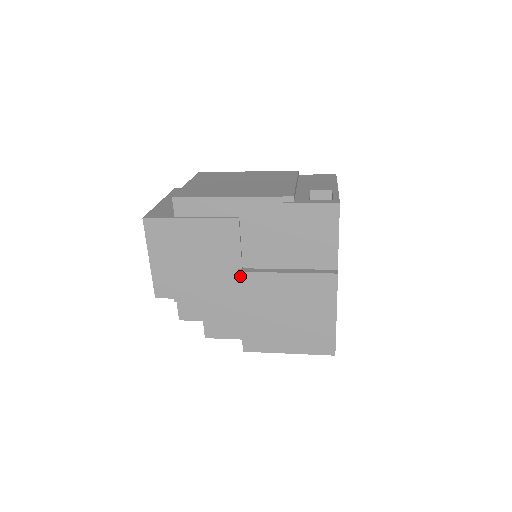
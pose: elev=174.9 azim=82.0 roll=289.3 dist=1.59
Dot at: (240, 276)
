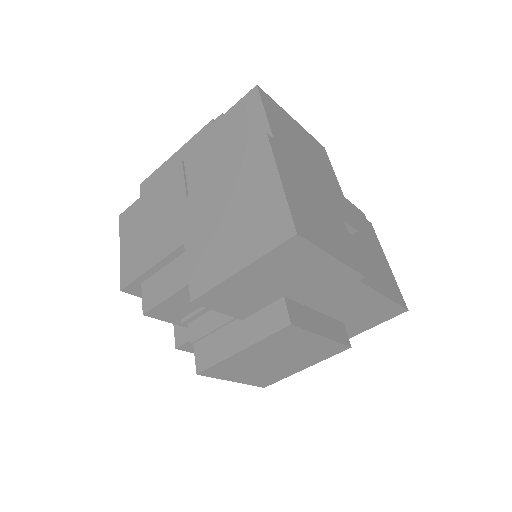
Dot at: (182, 207)
